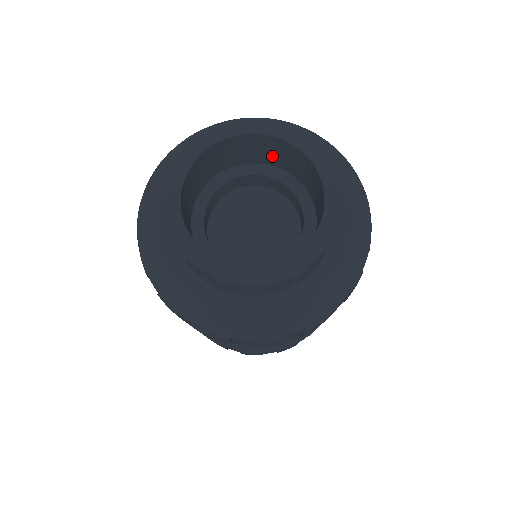
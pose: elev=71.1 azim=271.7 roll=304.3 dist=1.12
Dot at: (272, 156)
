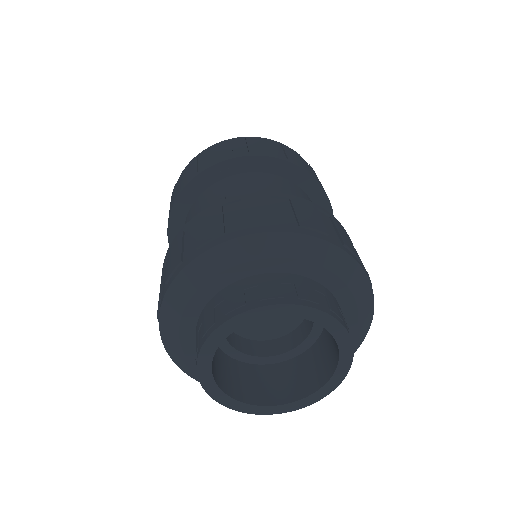
Dot at: occluded
